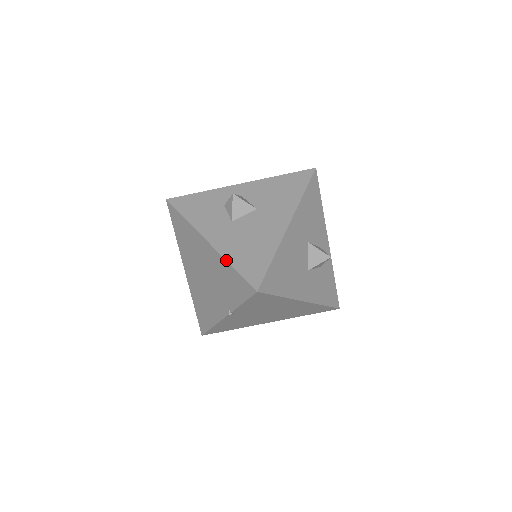
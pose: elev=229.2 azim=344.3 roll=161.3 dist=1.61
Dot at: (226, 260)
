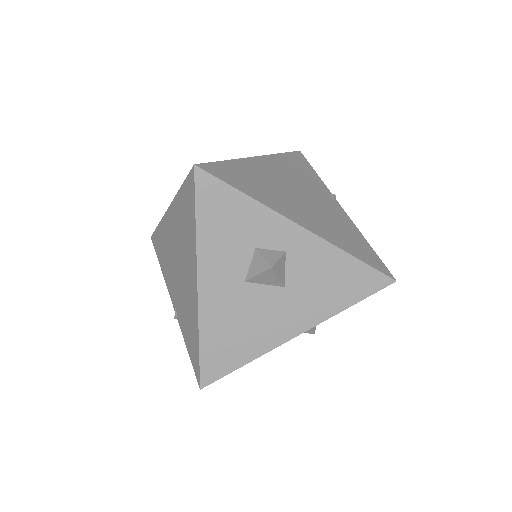
Dot at: (199, 331)
